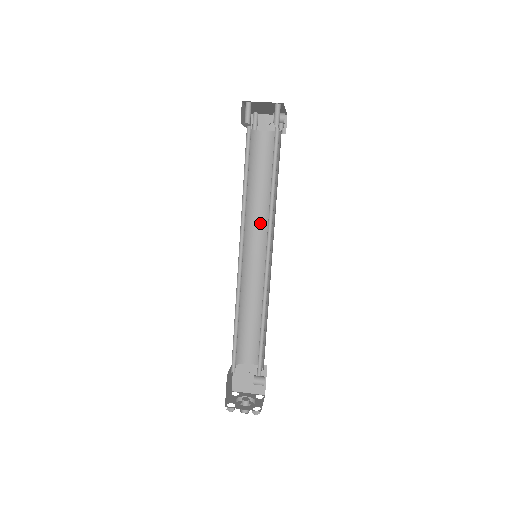
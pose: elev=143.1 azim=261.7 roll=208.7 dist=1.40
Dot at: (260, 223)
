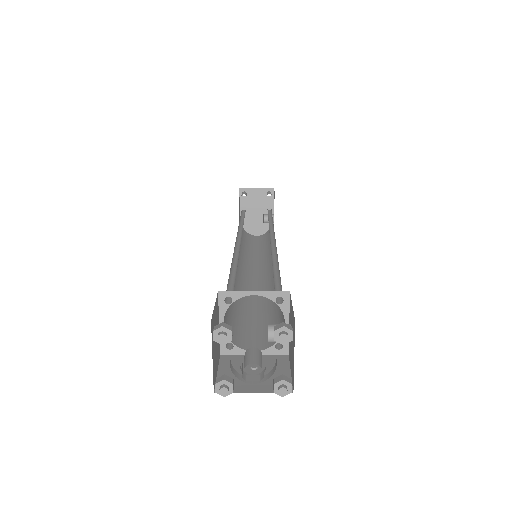
Dot at: (256, 263)
